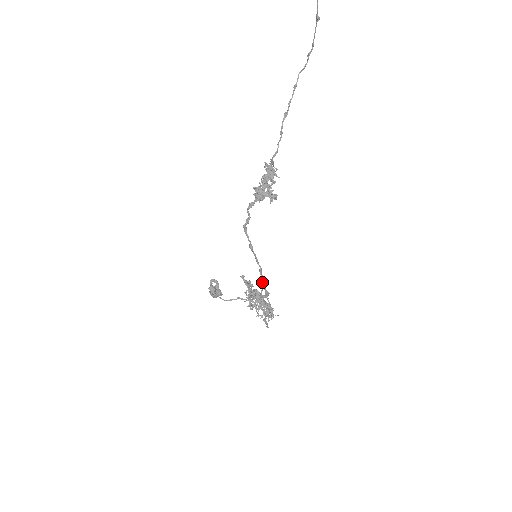
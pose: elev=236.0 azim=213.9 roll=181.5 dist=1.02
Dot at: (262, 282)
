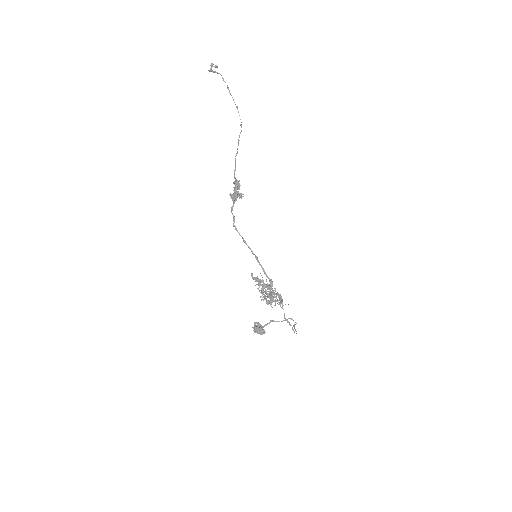
Dot at: occluded
